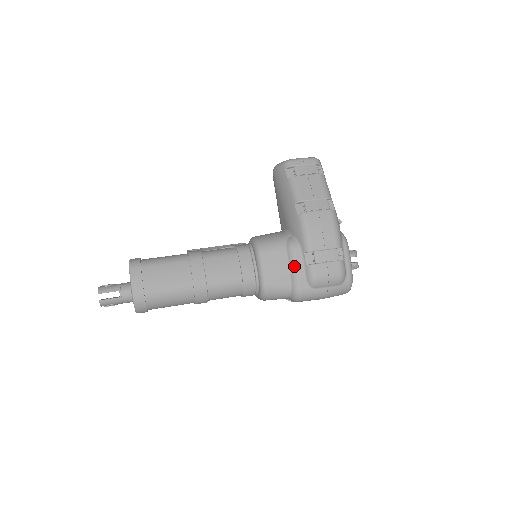
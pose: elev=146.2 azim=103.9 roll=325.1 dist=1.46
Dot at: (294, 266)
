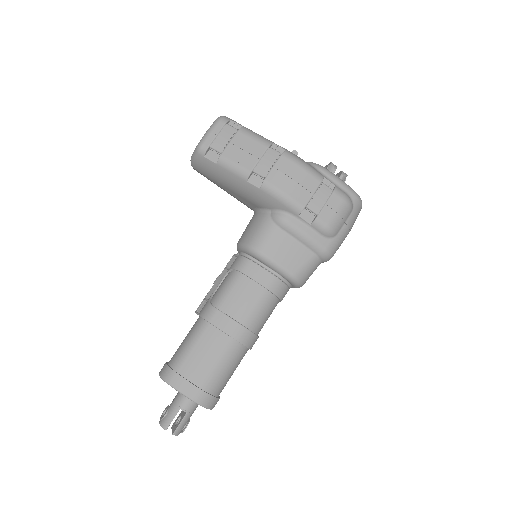
Dot at: (301, 236)
